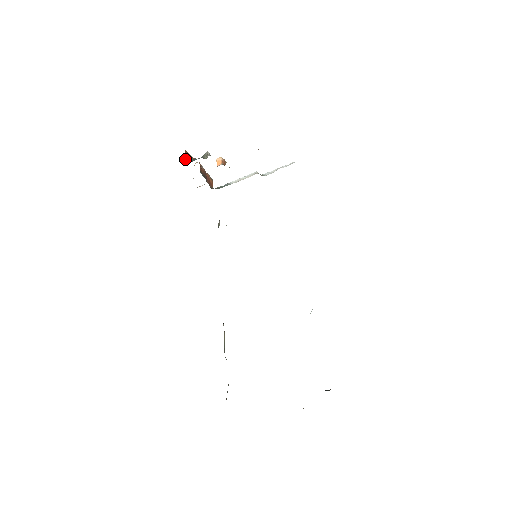
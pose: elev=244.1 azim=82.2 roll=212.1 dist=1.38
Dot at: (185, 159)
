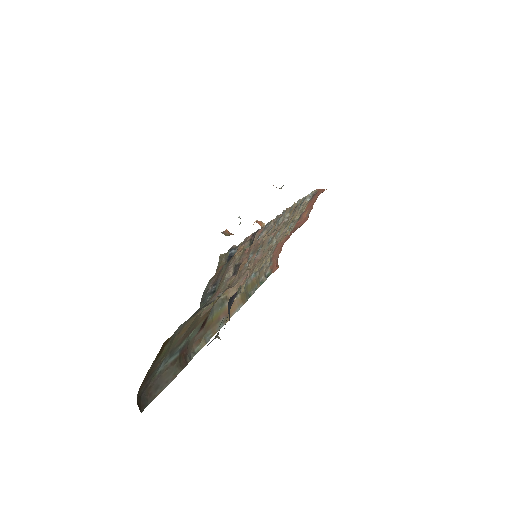
Dot at: occluded
